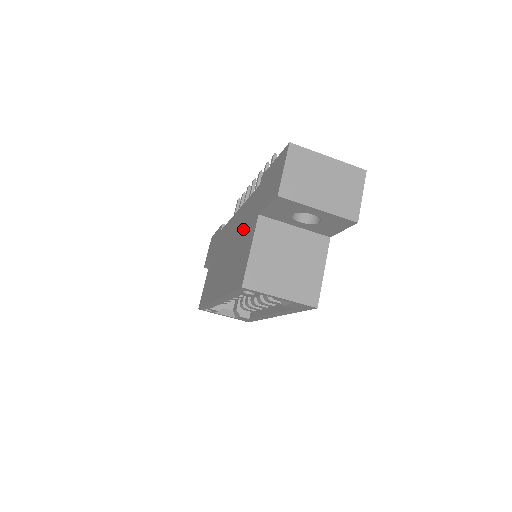
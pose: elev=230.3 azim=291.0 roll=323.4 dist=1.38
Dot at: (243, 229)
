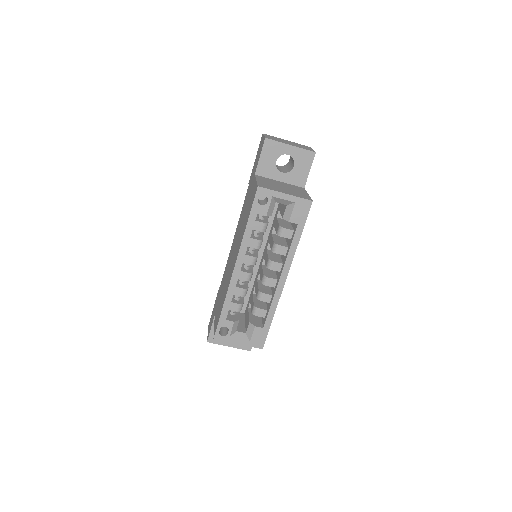
Dot at: (244, 209)
